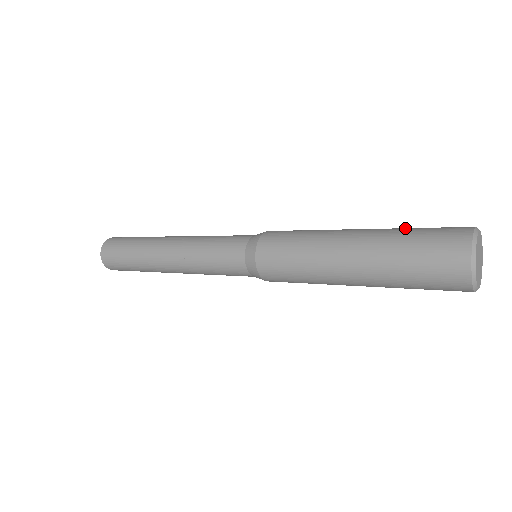
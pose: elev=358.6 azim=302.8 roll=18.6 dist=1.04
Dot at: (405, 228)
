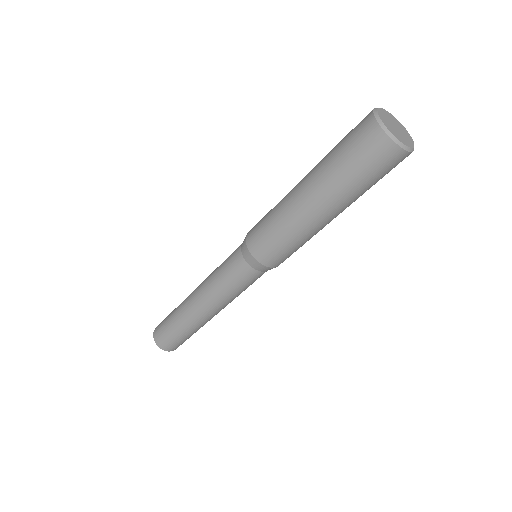
Dot at: occluded
